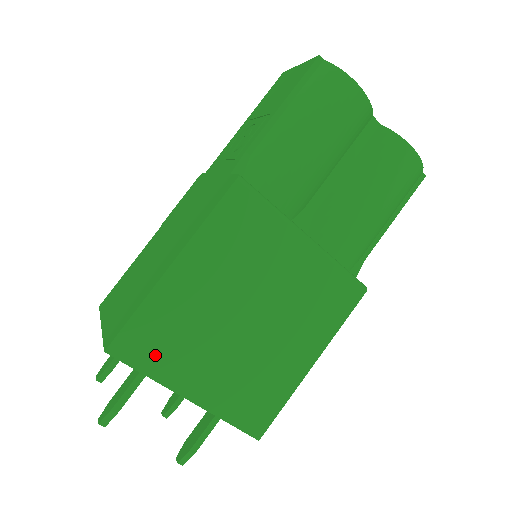
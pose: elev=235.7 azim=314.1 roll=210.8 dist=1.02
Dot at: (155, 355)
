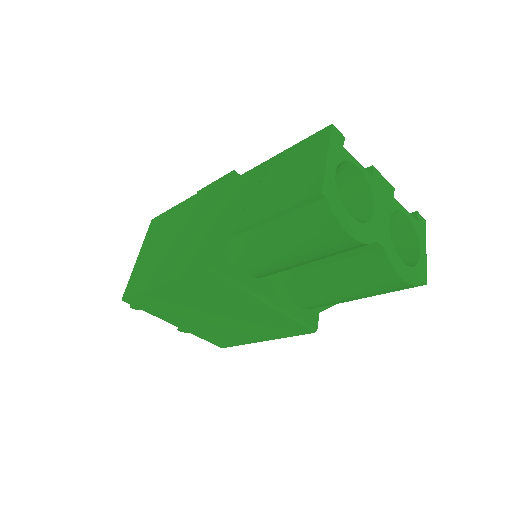
Dot at: (153, 309)
